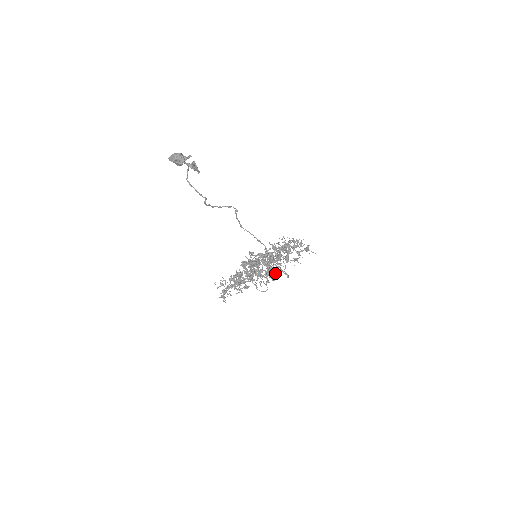
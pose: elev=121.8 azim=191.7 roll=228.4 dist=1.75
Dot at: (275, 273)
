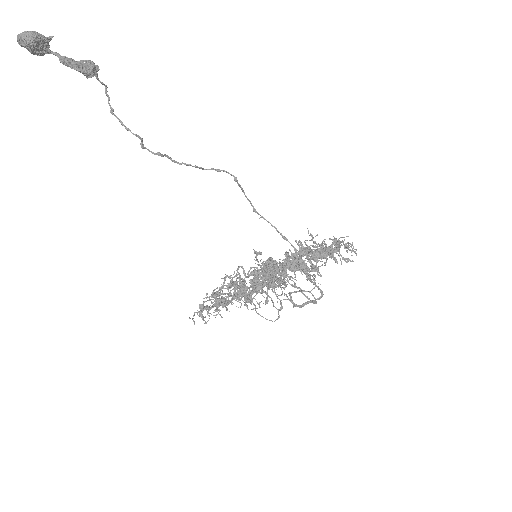
Dot at: (281, 289)
